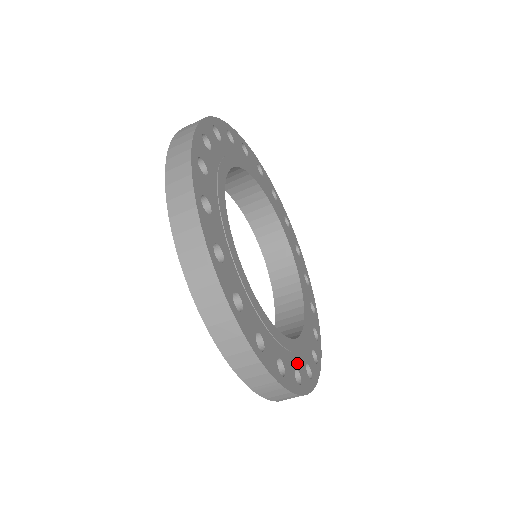
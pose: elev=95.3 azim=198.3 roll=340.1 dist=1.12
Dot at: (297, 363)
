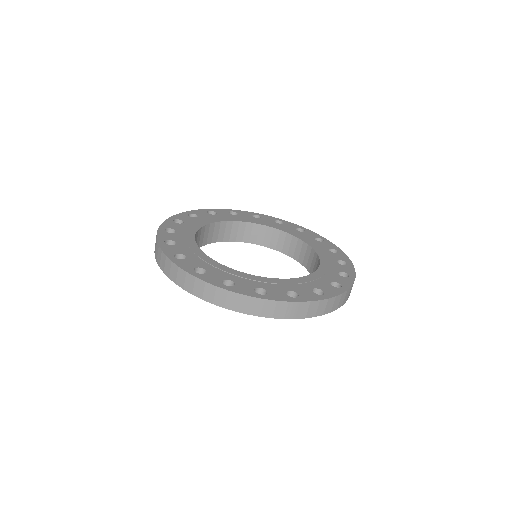
Dot at: (315, 286)
